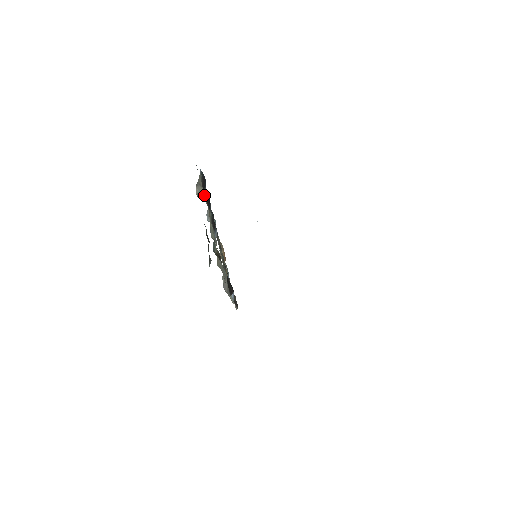
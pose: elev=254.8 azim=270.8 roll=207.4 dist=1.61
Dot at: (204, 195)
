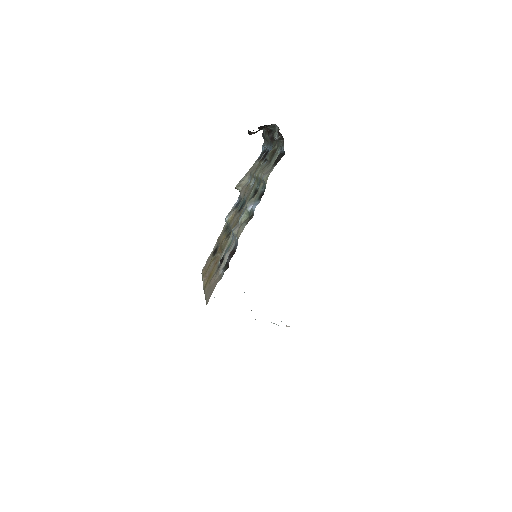
Dot at: (251, 172)
